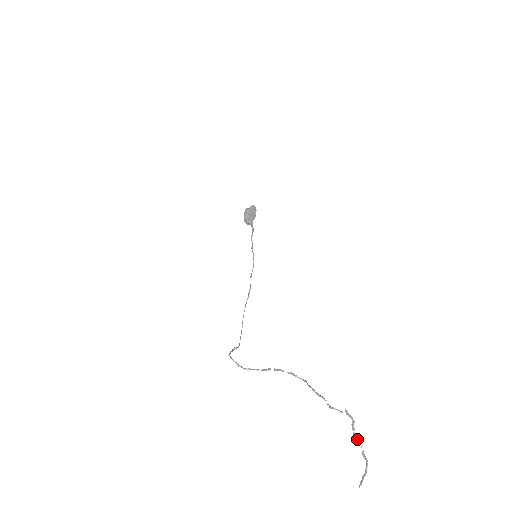
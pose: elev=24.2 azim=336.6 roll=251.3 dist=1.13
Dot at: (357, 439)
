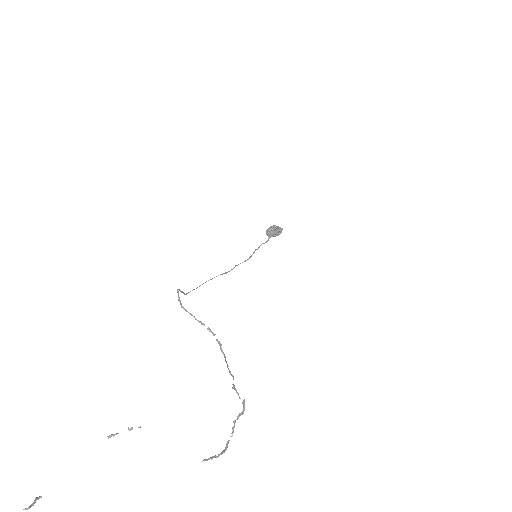
Dot at: (234, 427)
